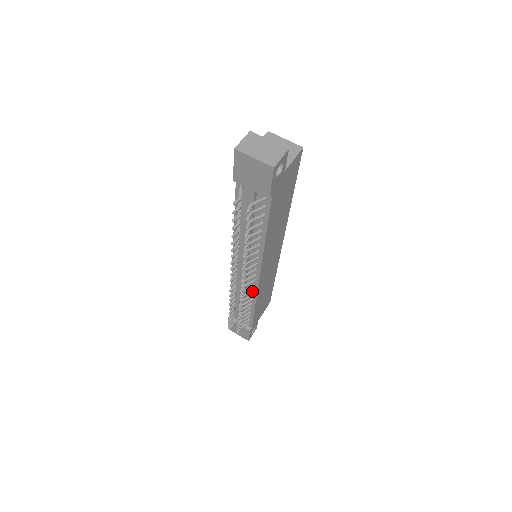
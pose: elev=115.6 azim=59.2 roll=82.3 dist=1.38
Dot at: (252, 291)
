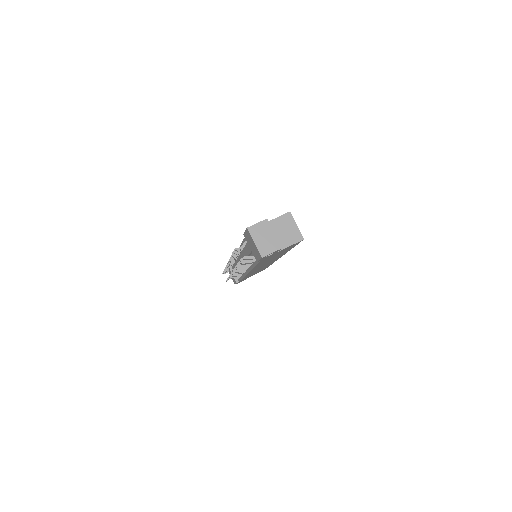
Dot at: (242, 273)
